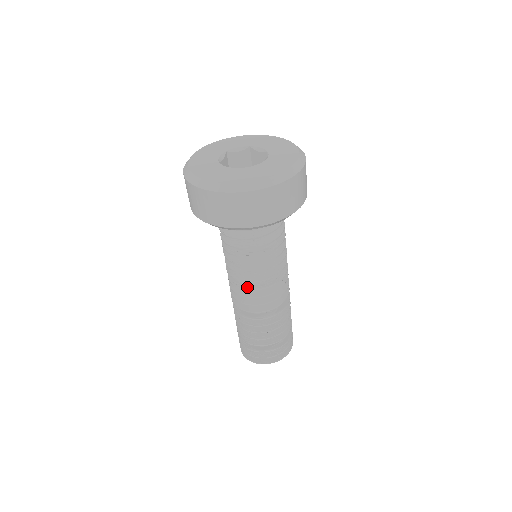
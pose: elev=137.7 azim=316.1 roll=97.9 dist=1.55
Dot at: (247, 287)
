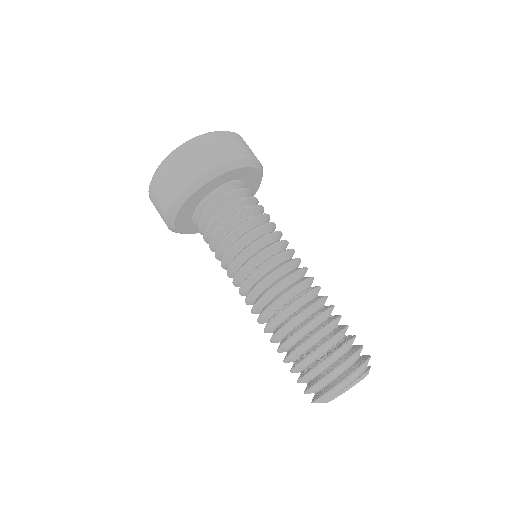
Dot at: (272, 256)
